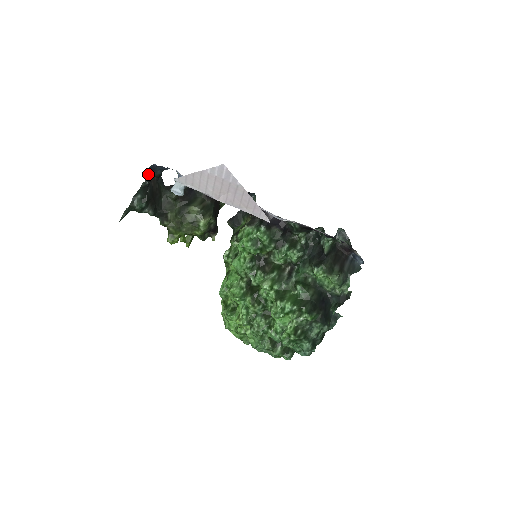
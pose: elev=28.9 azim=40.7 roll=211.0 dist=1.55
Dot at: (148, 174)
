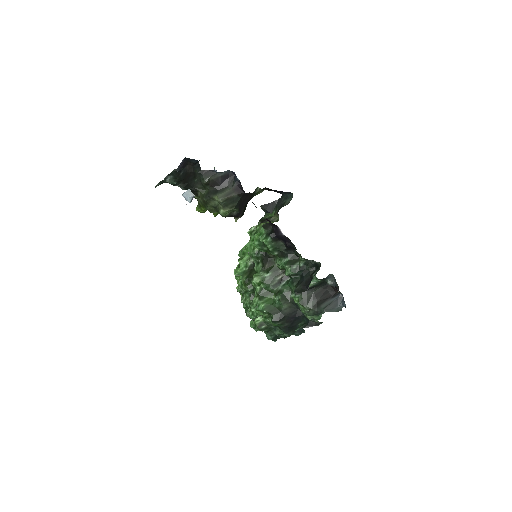
Dot at: (181, 163)
